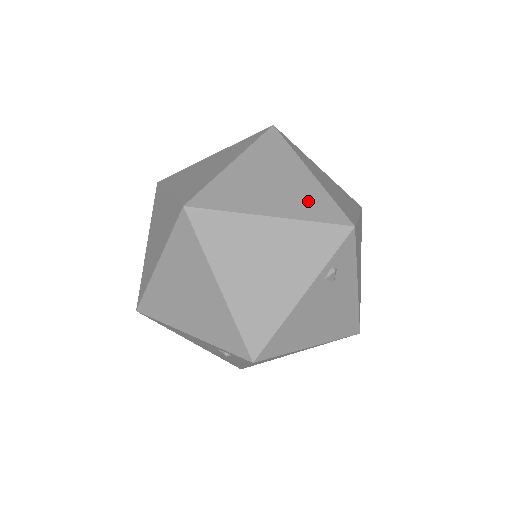
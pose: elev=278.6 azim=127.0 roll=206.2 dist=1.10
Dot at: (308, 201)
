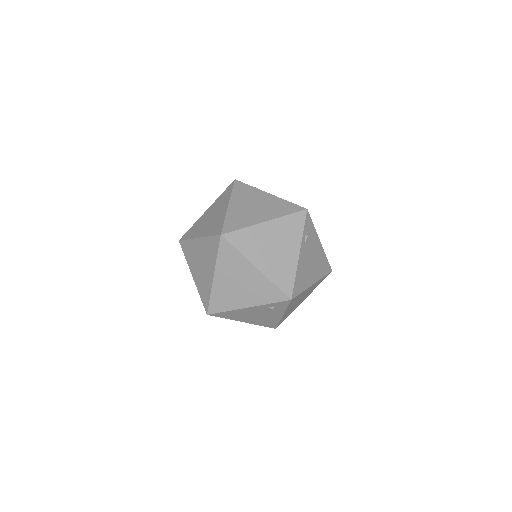
Dot at: (278, 207)
